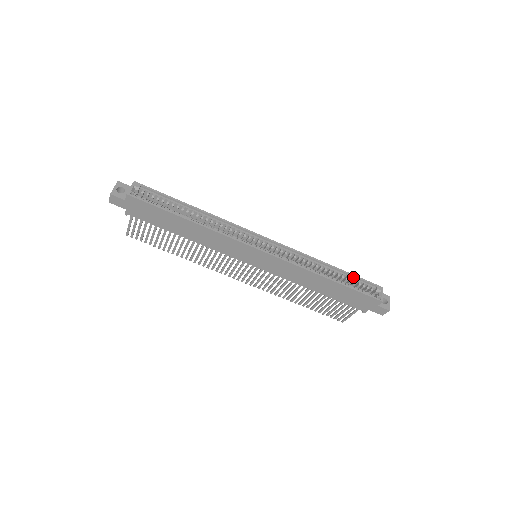
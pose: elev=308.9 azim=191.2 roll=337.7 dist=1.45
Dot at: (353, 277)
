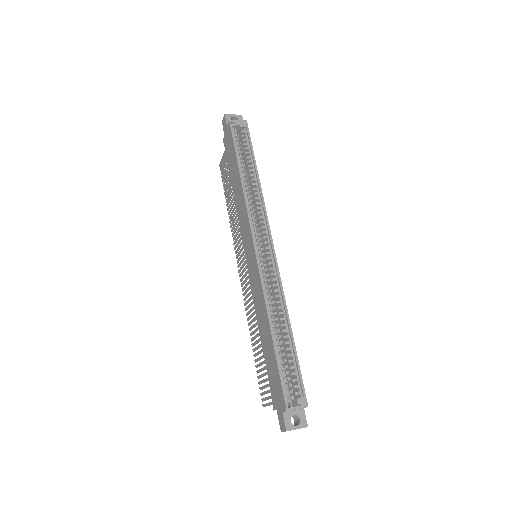
Dot at: (296, 362)
